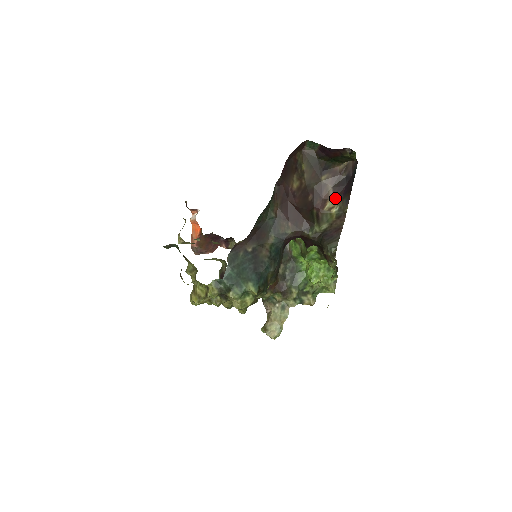
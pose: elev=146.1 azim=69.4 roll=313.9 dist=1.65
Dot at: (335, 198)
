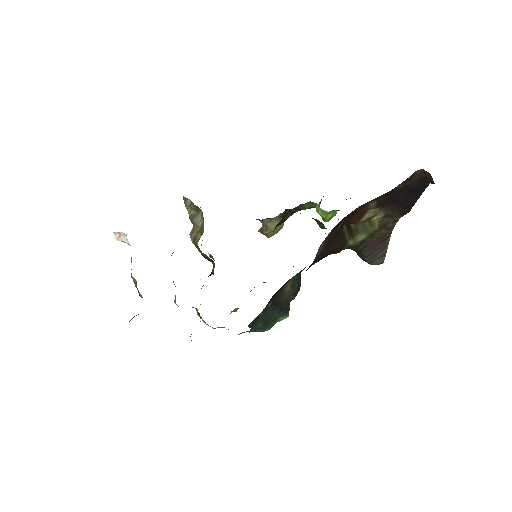
Dot at: (379, 208)
